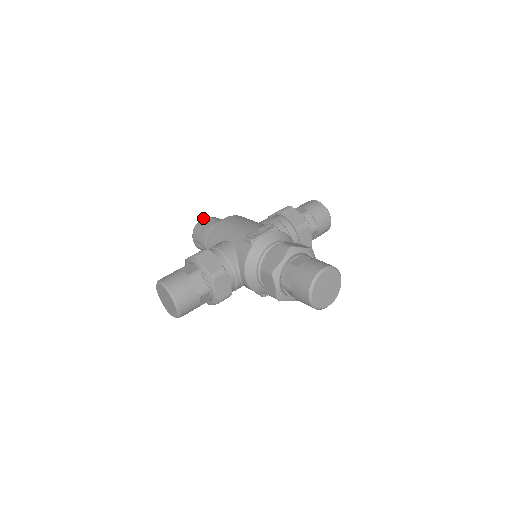
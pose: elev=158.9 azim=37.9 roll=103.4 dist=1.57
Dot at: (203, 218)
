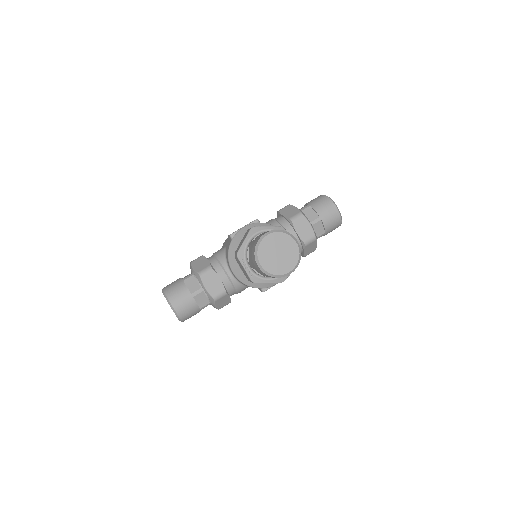
Dot at: occluded
